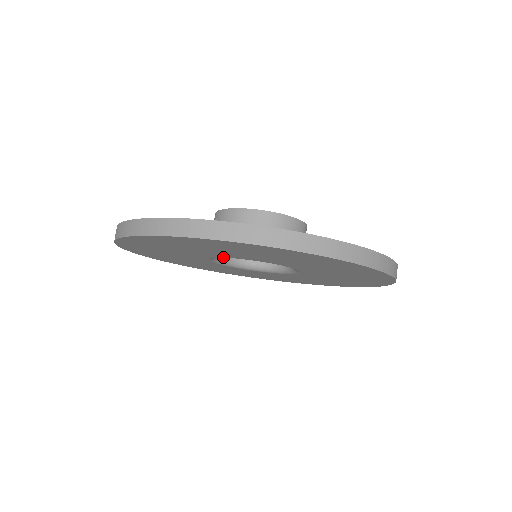
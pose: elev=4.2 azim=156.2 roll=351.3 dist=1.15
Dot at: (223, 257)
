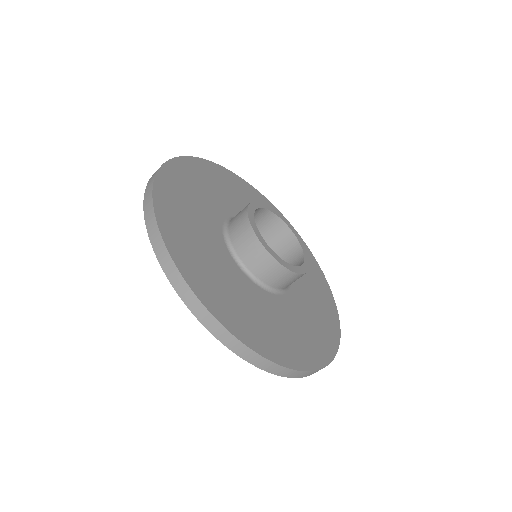
Dot at: occluded
